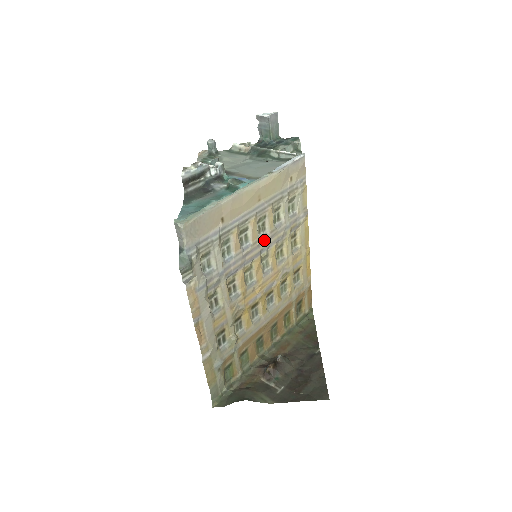
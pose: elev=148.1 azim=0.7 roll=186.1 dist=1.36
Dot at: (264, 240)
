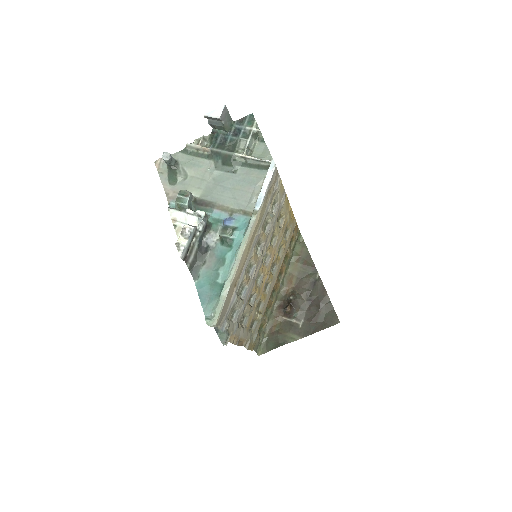
Dot at: (262, 251)
